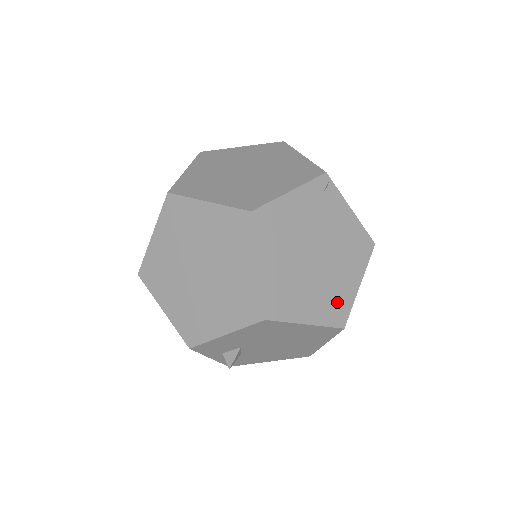
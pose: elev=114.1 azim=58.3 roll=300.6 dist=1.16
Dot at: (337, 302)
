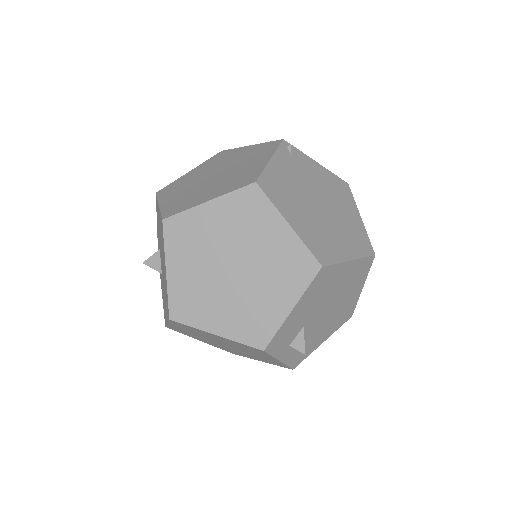
Dot at: (357, 236)
